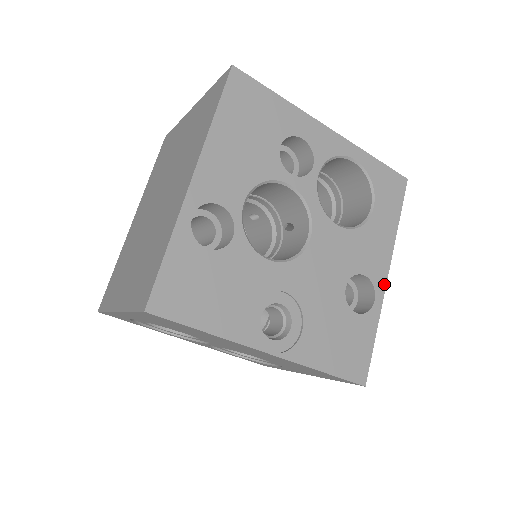
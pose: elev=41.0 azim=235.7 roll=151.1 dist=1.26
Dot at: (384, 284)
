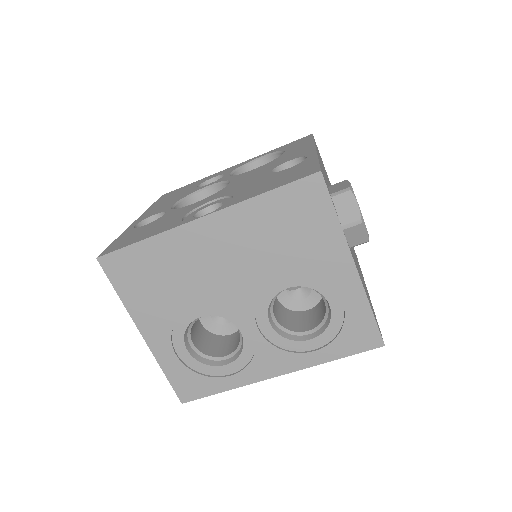
Dot at: (313, 151)
